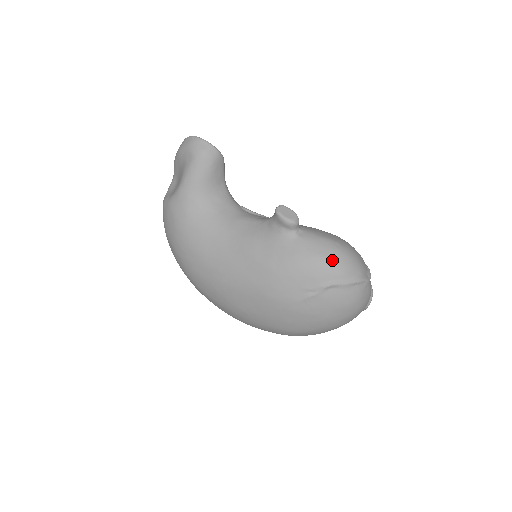
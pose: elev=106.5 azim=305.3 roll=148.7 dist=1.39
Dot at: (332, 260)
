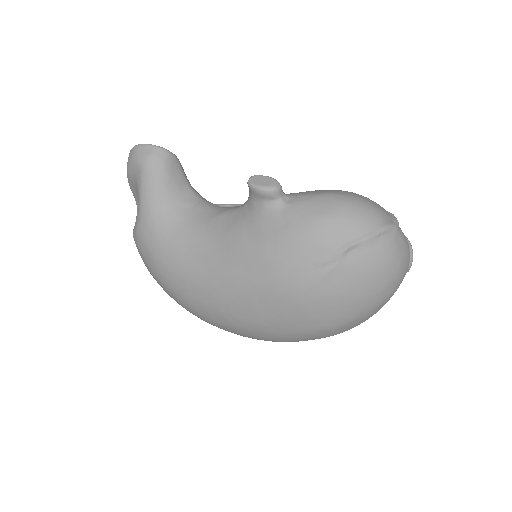
Dot at: (338, 215)
